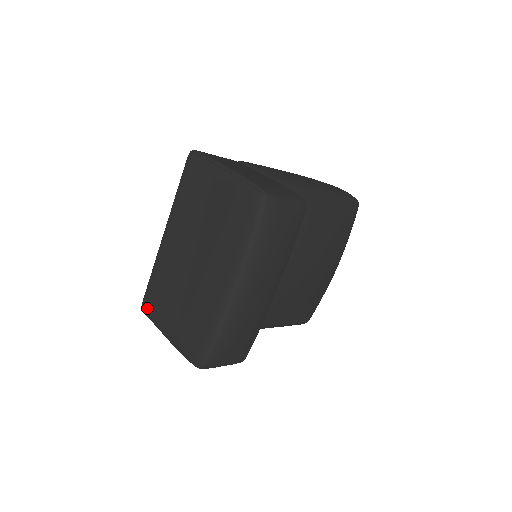
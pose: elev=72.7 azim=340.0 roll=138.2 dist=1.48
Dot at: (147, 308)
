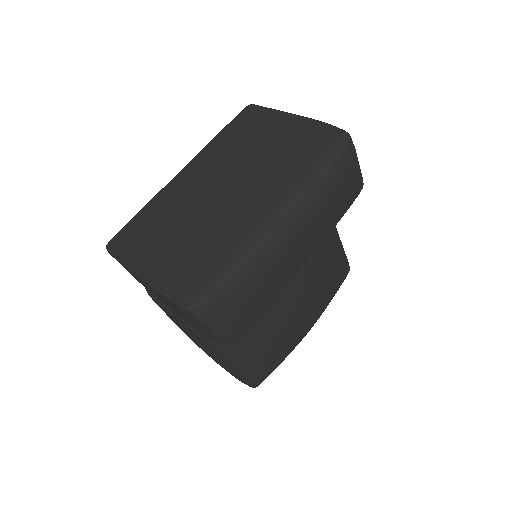
Dot at: (119, 243)
